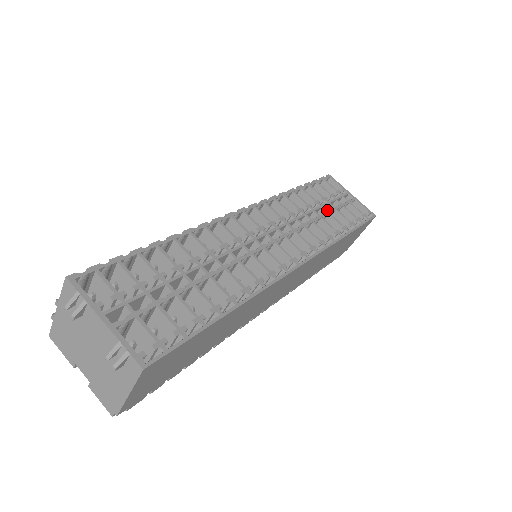
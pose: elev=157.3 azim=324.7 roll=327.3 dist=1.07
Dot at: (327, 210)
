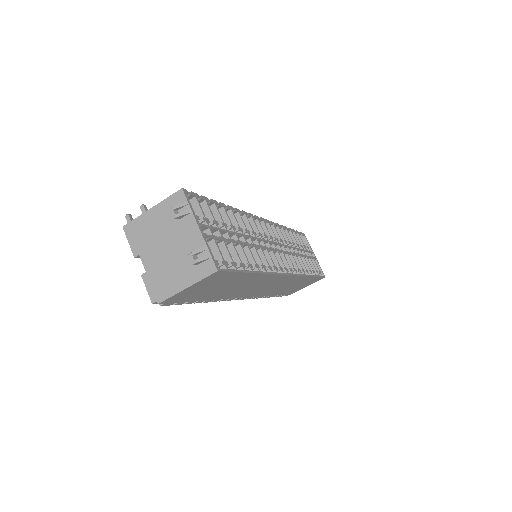
Dot at: occluded
